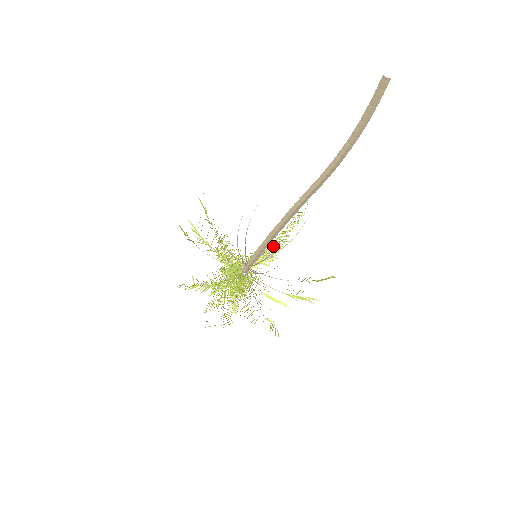
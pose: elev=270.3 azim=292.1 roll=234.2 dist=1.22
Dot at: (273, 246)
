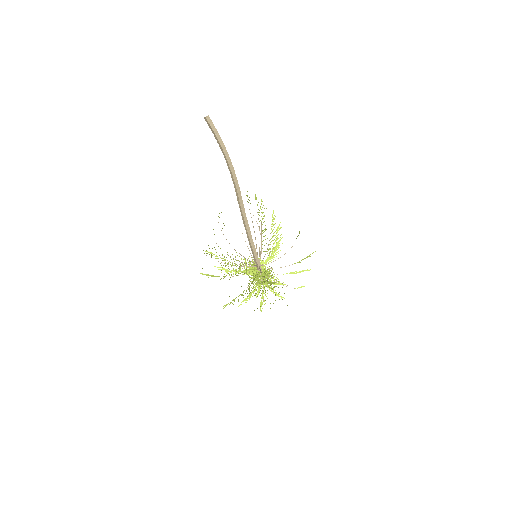
Dot at: (275, 241)
